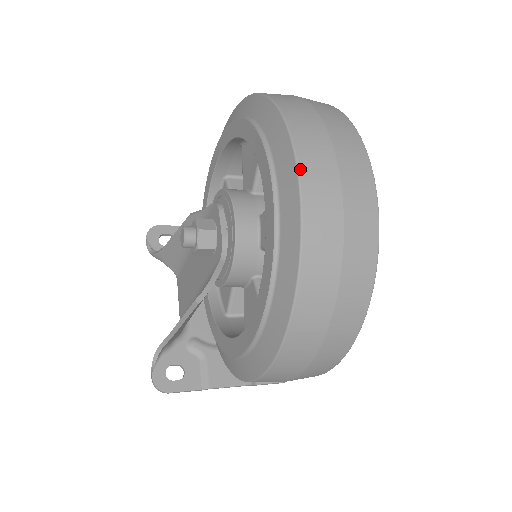
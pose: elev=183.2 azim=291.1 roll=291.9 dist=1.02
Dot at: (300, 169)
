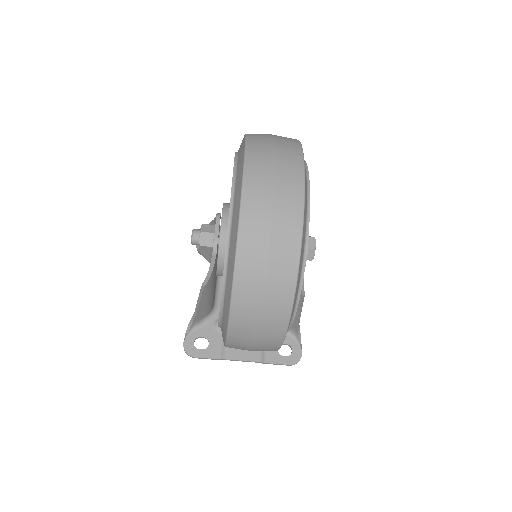
Dot at: (243, 191)
